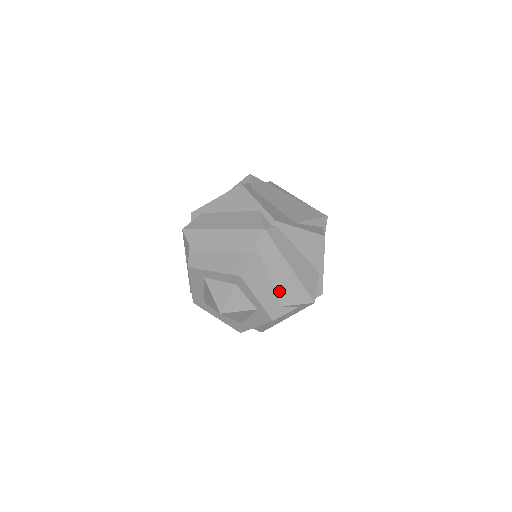
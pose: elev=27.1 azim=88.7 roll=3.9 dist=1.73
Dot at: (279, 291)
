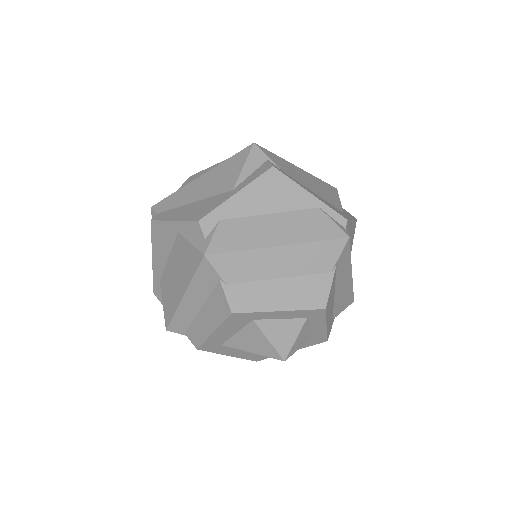
Dot at: (336, 304)
